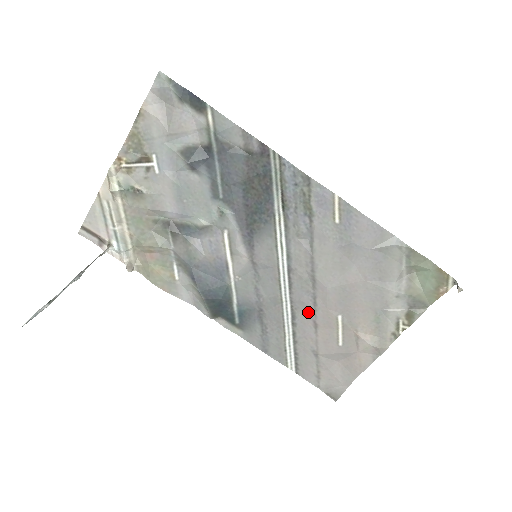
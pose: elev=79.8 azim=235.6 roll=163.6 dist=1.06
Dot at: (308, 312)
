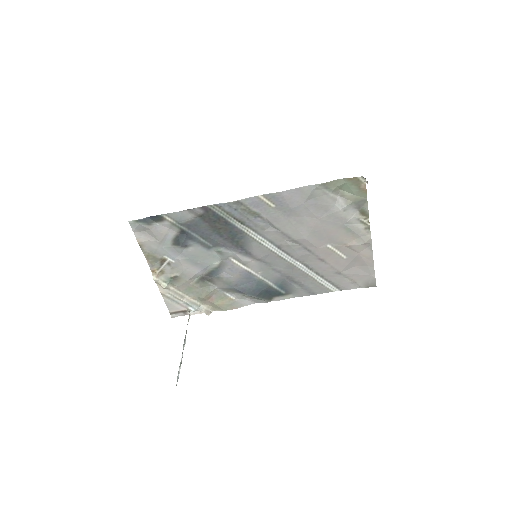
Dot at: (311, 257)
